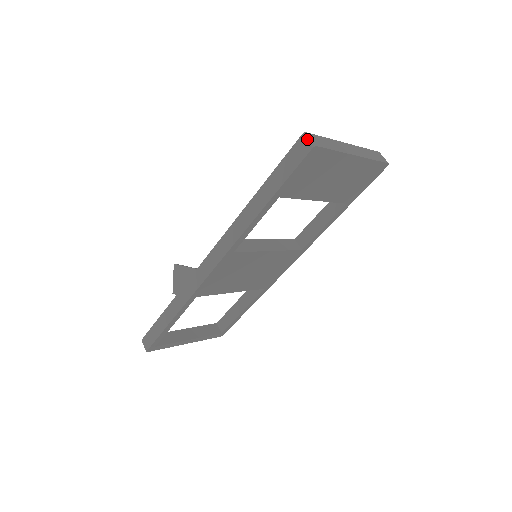
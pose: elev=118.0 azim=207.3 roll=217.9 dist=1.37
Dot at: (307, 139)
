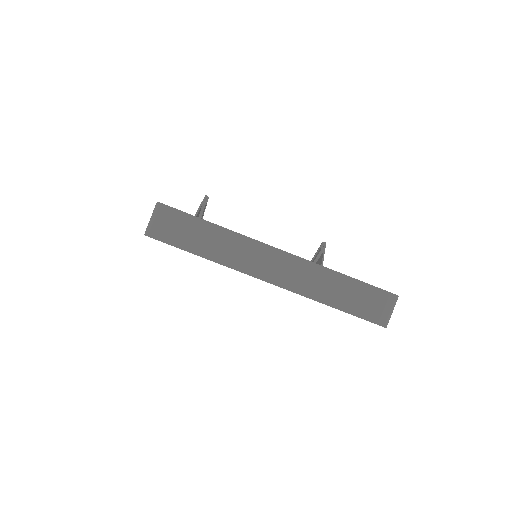
Dot at: occluded
